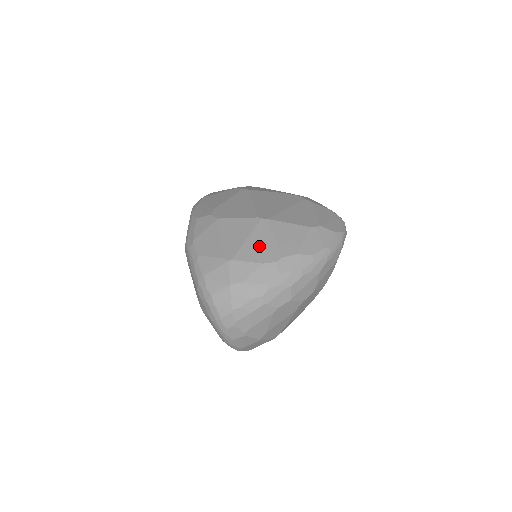
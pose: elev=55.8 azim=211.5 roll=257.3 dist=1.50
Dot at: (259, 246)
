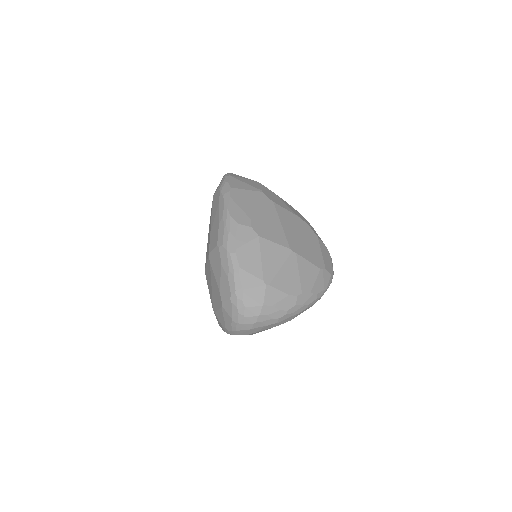
Dot at: (288, 278)
